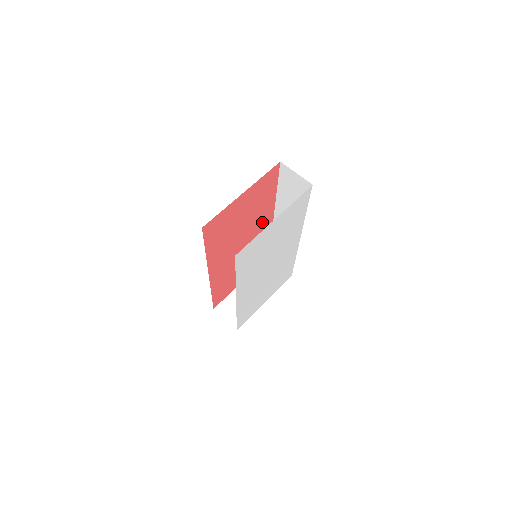
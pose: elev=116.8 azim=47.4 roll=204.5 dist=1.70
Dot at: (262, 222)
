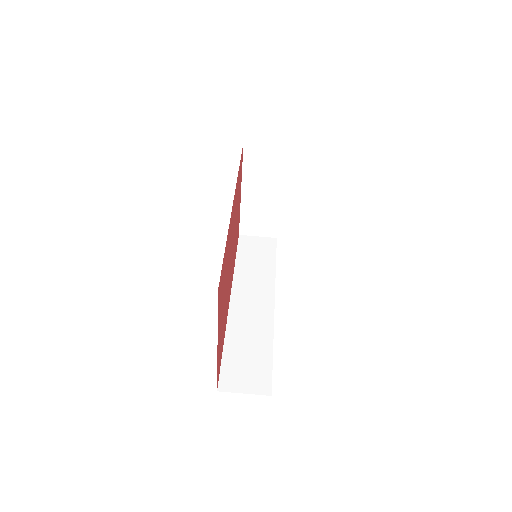
Dot at: occluded
